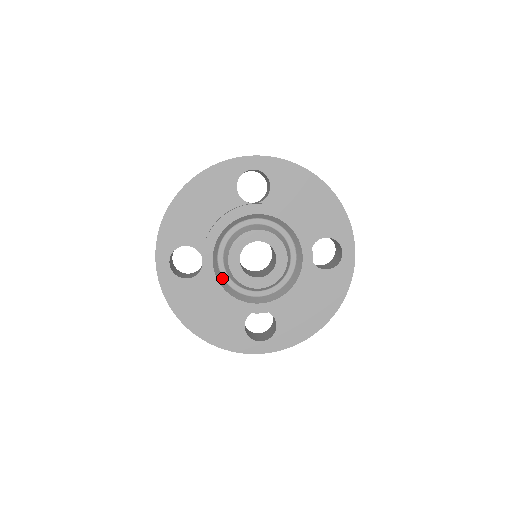
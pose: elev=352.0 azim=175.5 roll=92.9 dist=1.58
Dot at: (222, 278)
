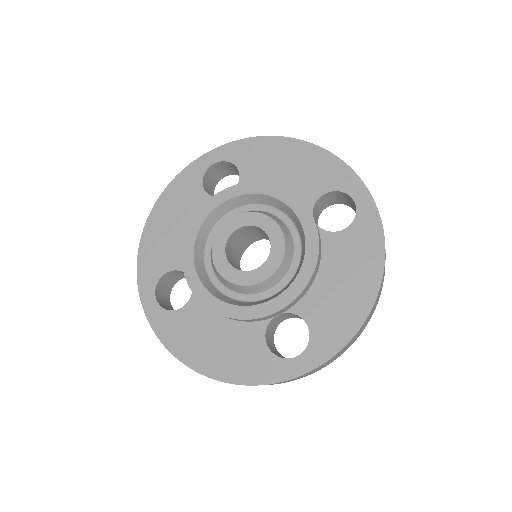
Dot at: (218, 291)
